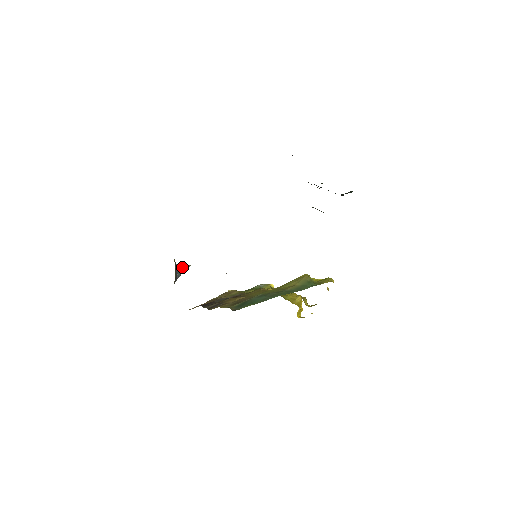
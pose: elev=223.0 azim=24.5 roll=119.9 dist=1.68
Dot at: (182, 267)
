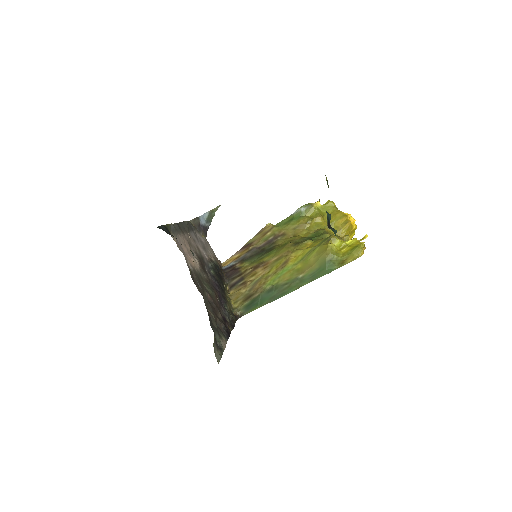
Dot at: (210, 213)
